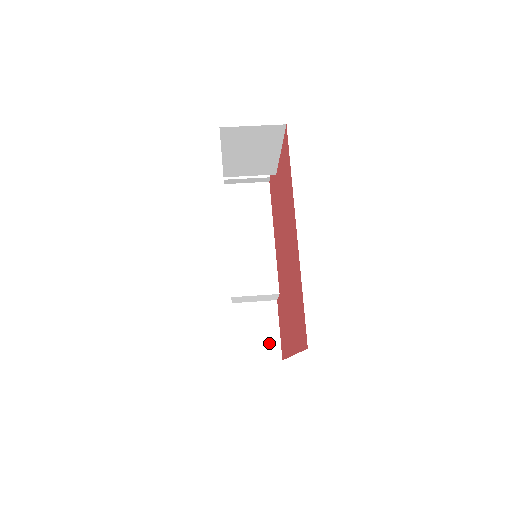
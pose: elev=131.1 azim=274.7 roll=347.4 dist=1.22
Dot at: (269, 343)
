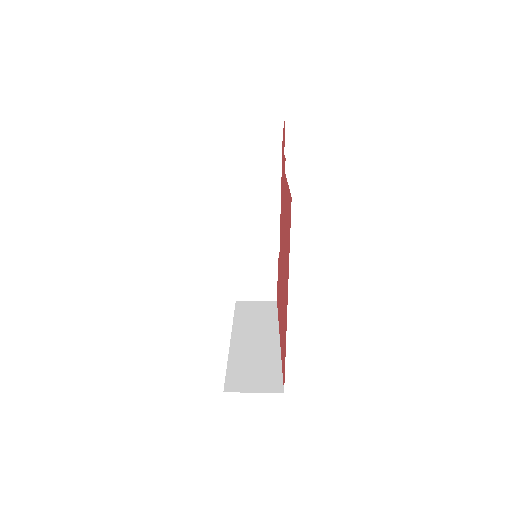
Dot at: (267, 287)
